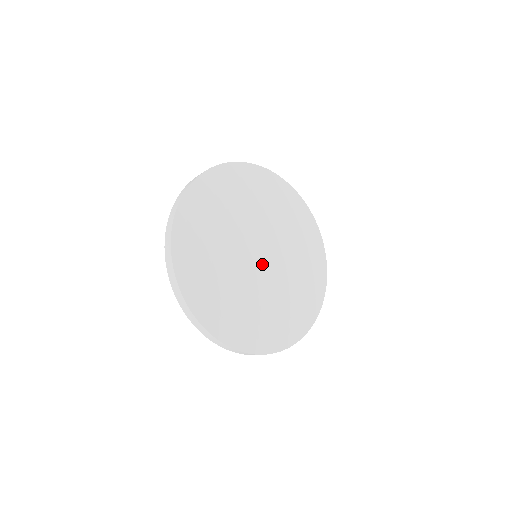
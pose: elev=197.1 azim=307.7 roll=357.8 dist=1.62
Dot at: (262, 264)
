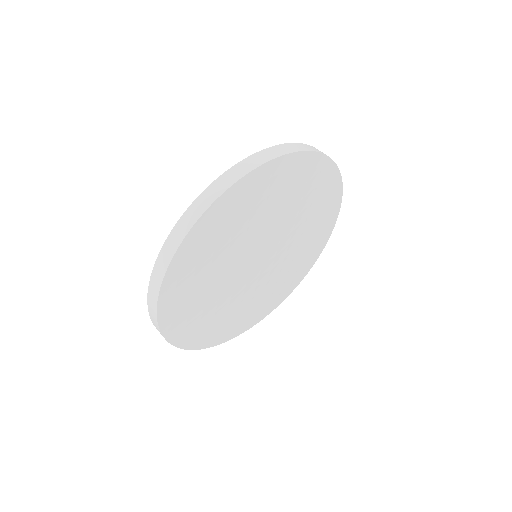
Dot at: (261, 271)
